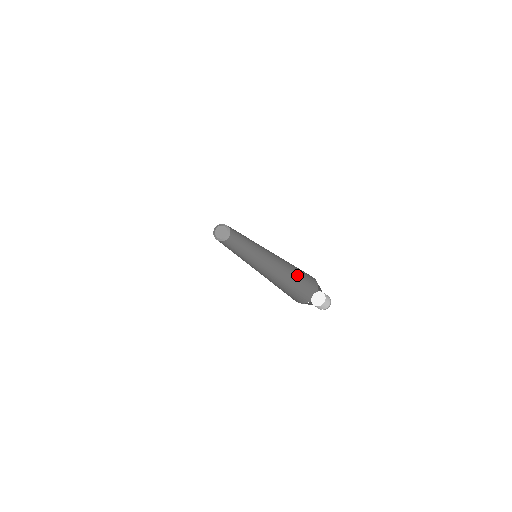
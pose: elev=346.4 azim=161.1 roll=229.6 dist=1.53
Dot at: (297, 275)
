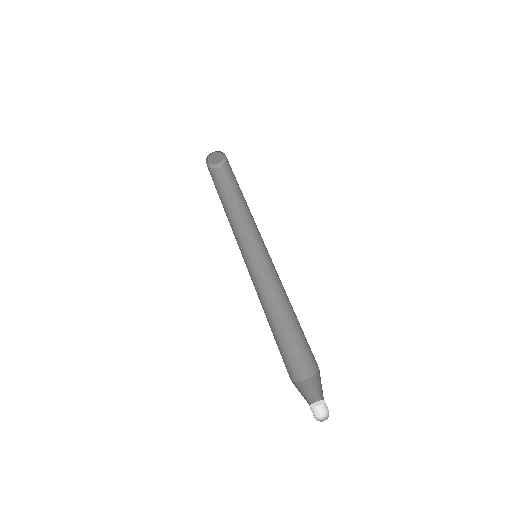
Dot at: (298, 328)
